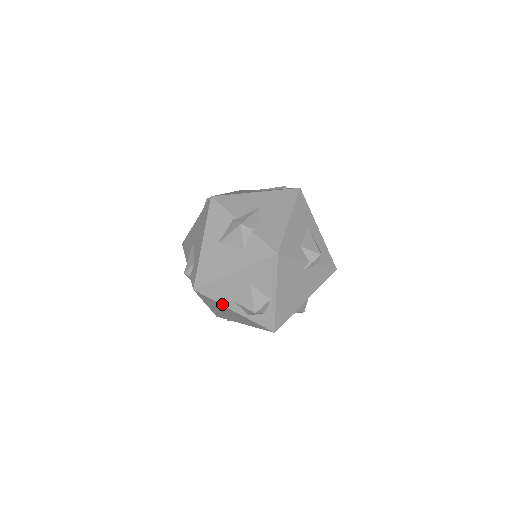
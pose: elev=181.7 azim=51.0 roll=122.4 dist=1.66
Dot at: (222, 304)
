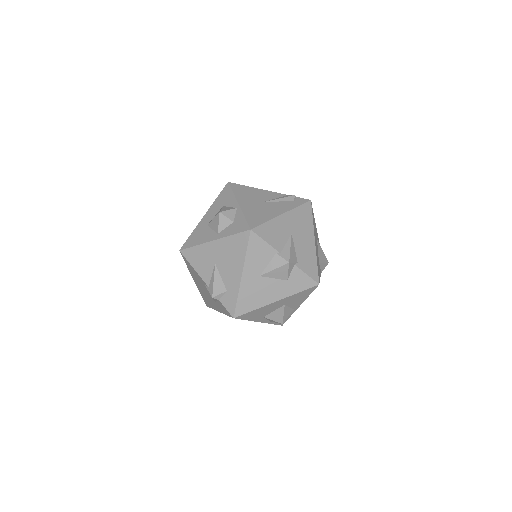
Dot at: occluded
